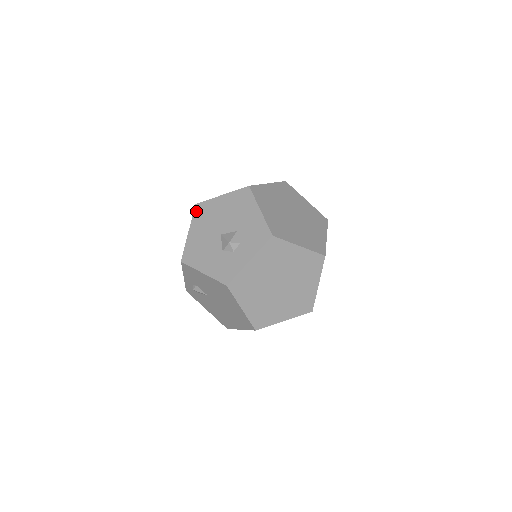
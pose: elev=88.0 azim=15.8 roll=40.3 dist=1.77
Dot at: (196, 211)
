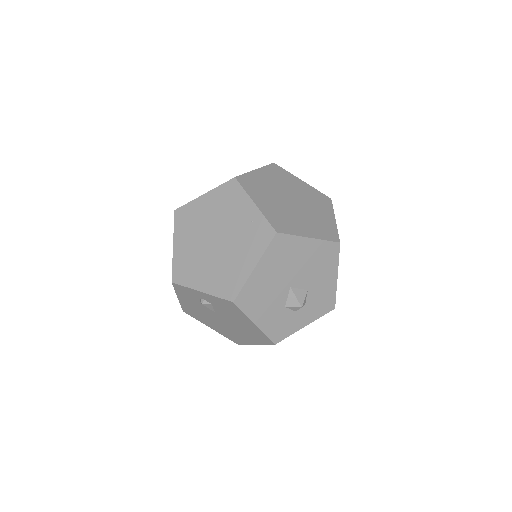
Dot at: (274, 243)
